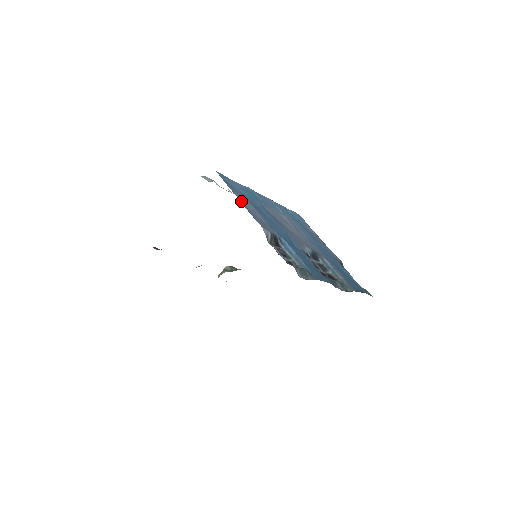
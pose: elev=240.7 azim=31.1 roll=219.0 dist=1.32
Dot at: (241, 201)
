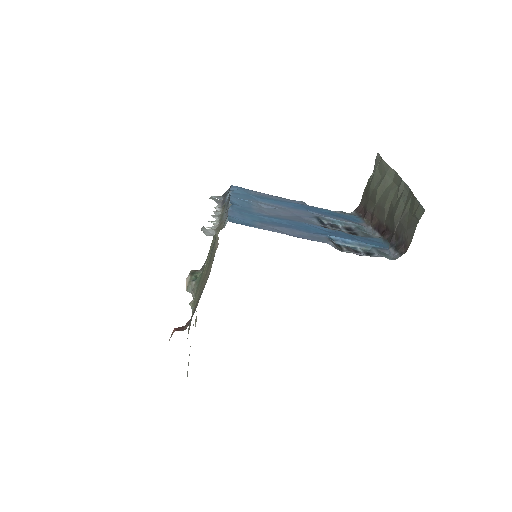
Dot at: (282, 233)
